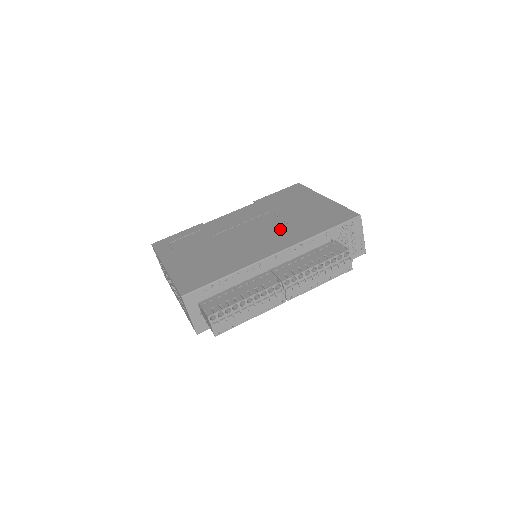
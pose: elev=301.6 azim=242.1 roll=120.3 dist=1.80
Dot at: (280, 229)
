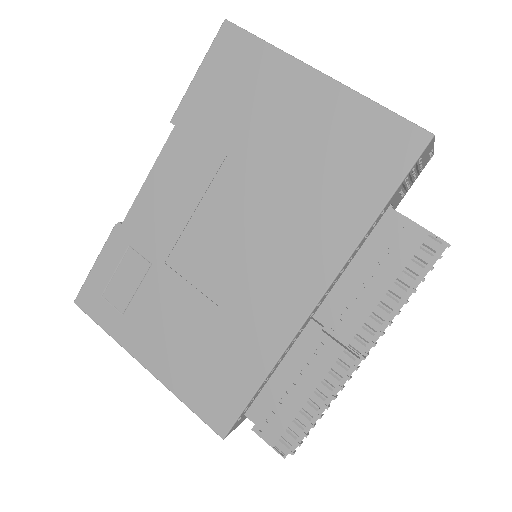
Dot at: (283, 221)
